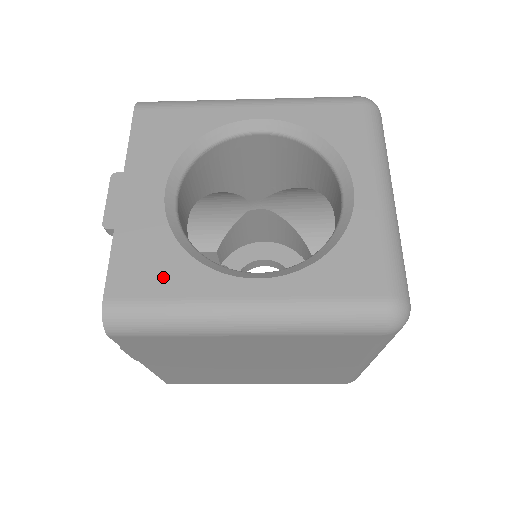
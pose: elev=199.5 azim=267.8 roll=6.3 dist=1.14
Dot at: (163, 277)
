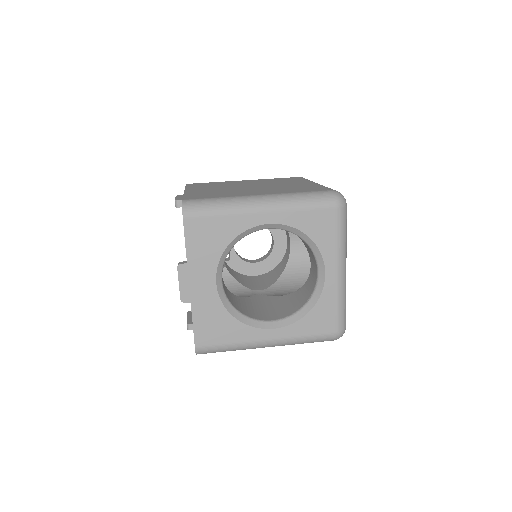
Dot at: (224, 332)
